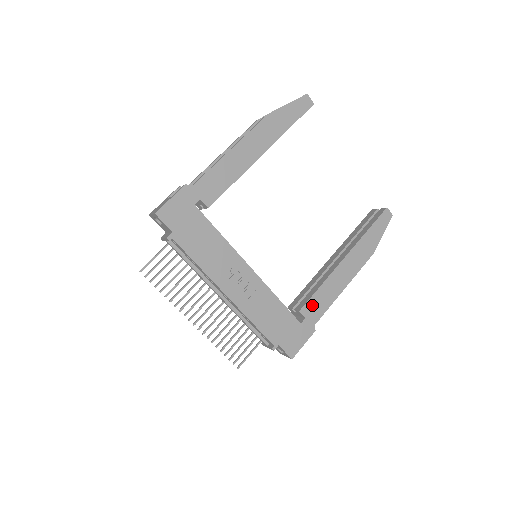
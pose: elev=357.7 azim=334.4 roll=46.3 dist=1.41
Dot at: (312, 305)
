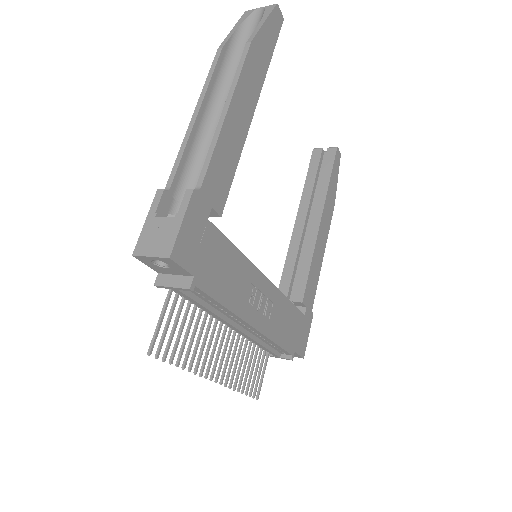
Dot at: (309, 289)
